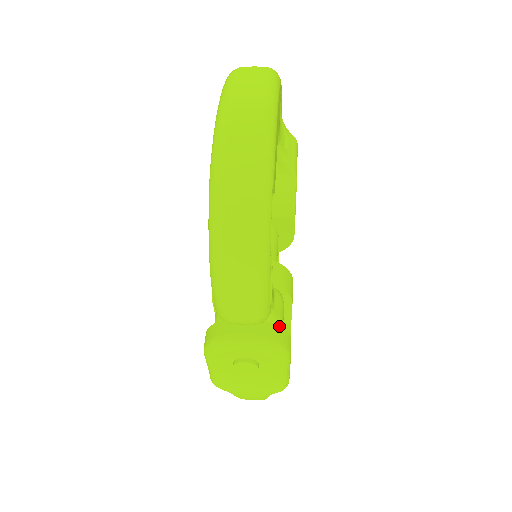
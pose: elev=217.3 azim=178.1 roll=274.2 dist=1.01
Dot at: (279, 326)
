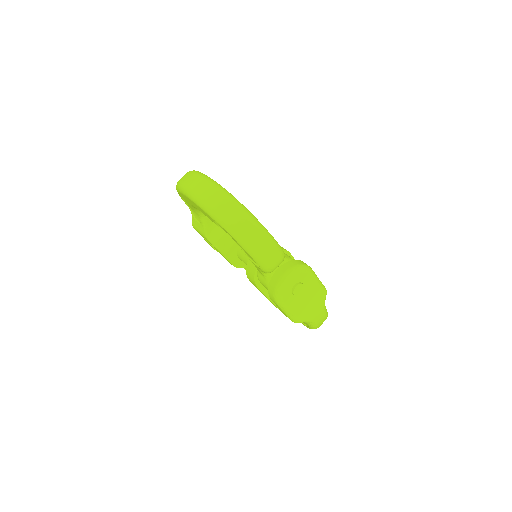
Dot at: (294, 260)
